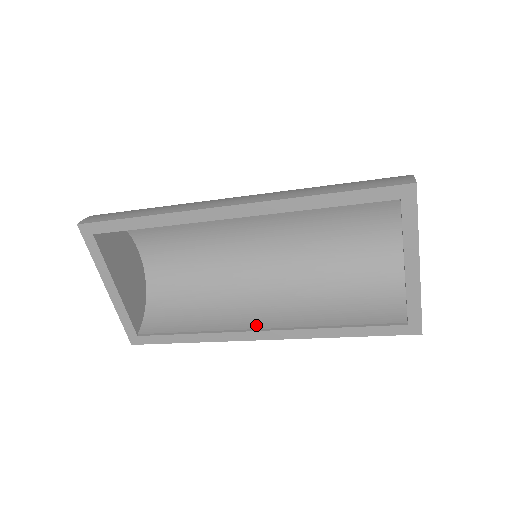
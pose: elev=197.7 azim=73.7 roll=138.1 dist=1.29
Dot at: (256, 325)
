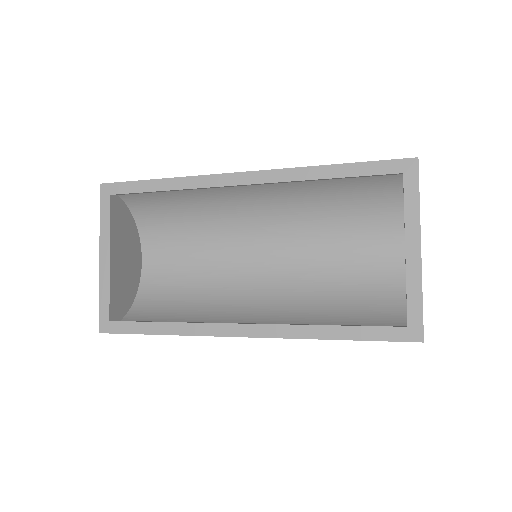
Dot at: occluded
